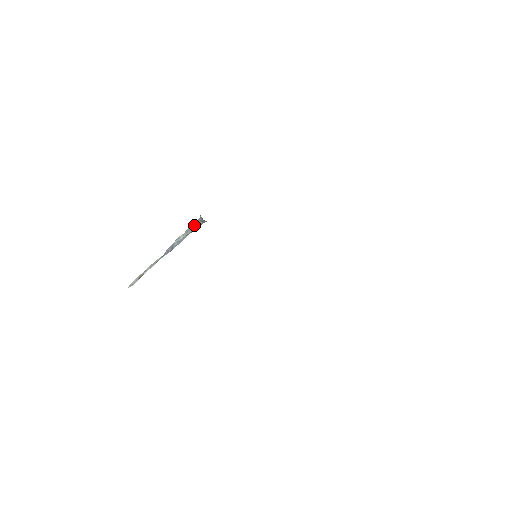
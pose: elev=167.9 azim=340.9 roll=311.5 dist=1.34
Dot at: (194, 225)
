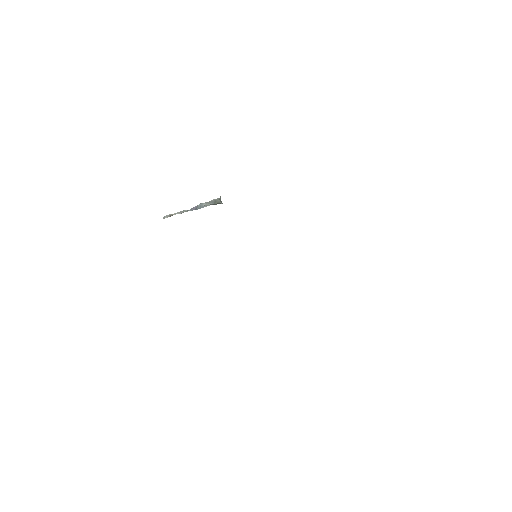
Dot at: (215, 200)
